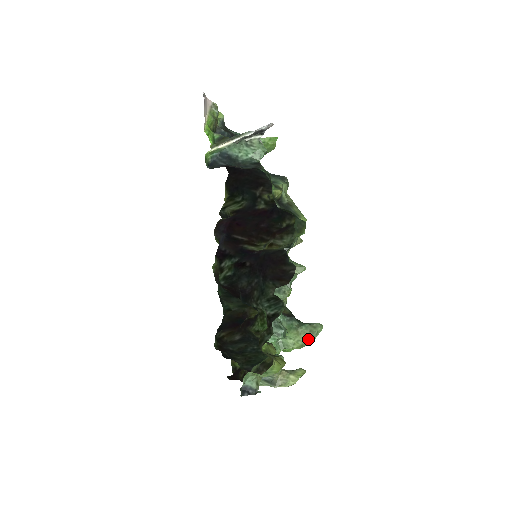
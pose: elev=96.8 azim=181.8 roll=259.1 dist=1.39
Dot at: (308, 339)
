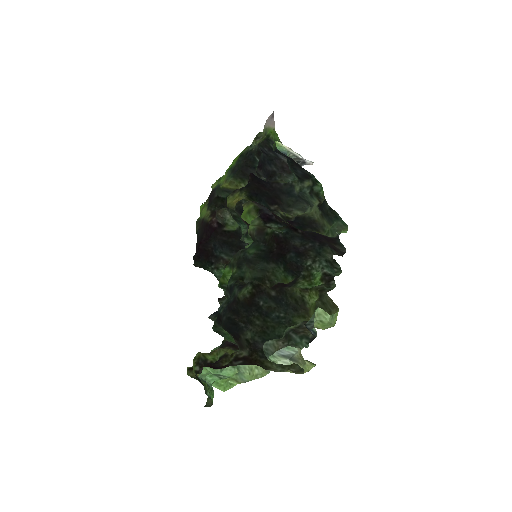
Dot at: (264, 370)
